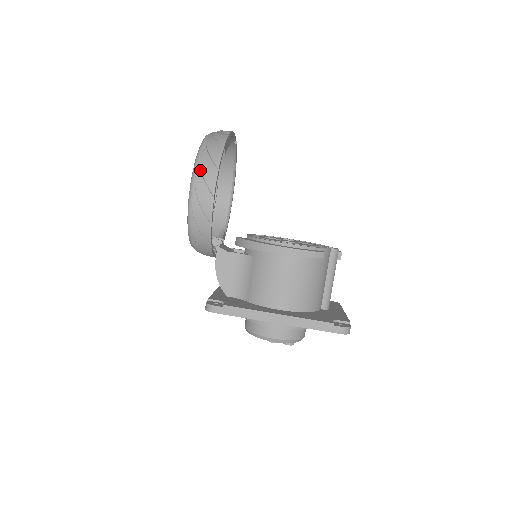
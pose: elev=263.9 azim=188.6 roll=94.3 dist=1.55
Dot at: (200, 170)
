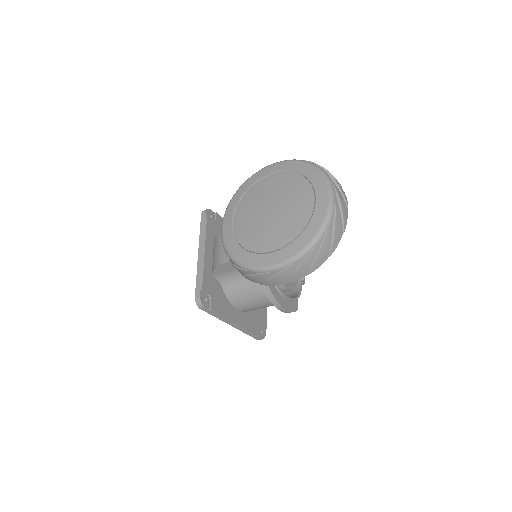
Dot at: (296, 265)
